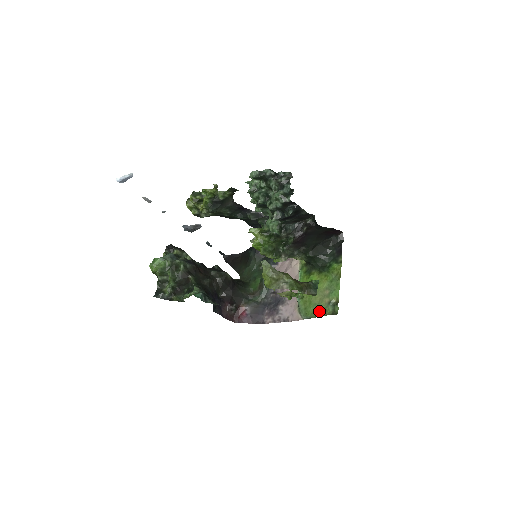
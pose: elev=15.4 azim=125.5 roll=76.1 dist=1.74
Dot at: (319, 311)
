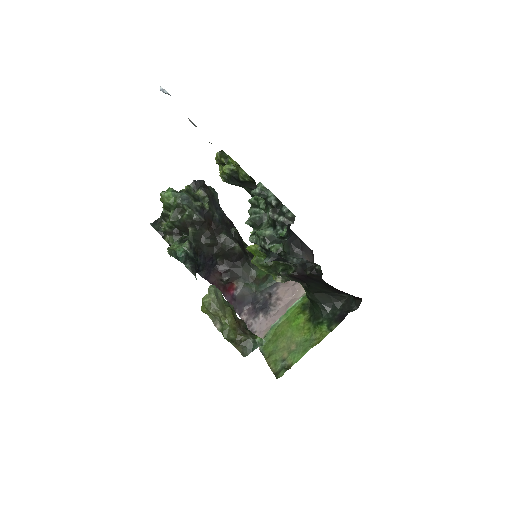
Dot at: (272, 357)
